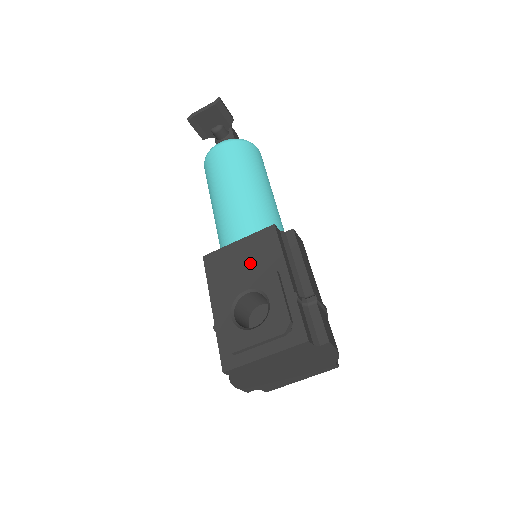
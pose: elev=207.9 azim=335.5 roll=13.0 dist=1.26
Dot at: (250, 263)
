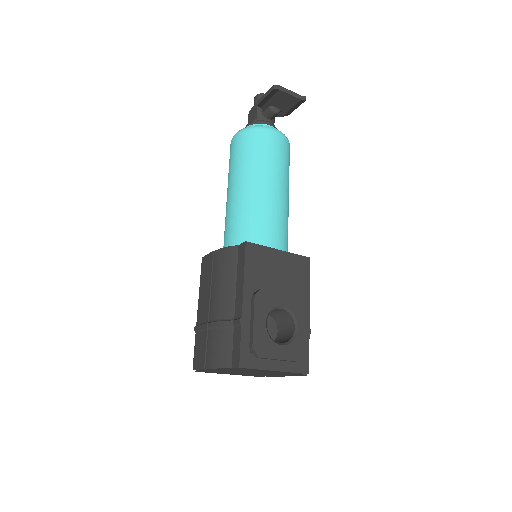
Dot at: (284, 279)
